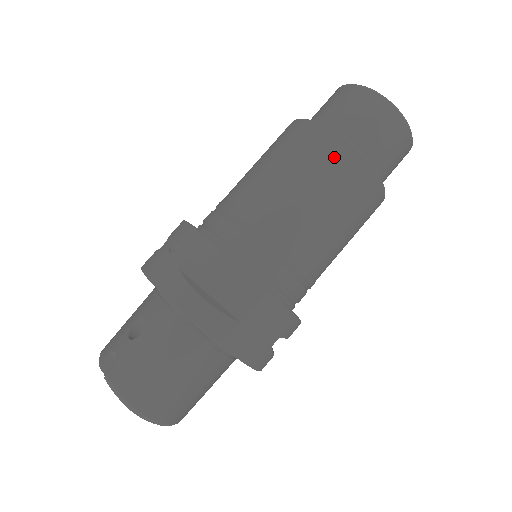
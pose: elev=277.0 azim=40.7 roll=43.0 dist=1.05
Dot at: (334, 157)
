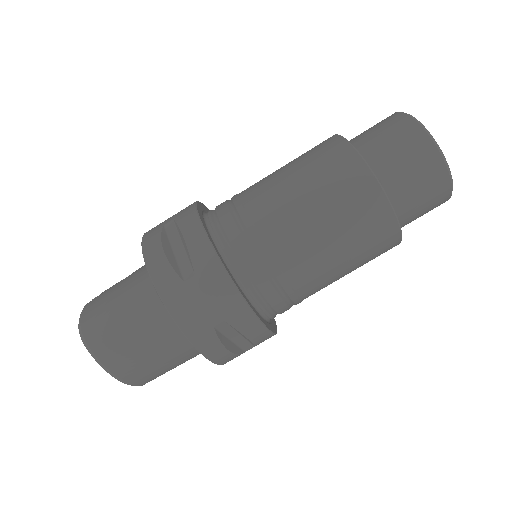
Dot at: (336, 161)
